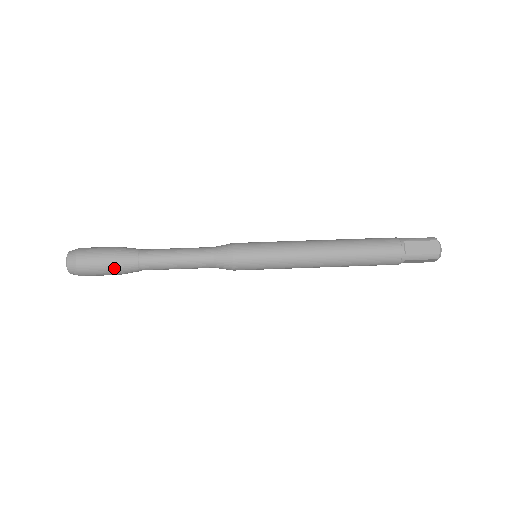
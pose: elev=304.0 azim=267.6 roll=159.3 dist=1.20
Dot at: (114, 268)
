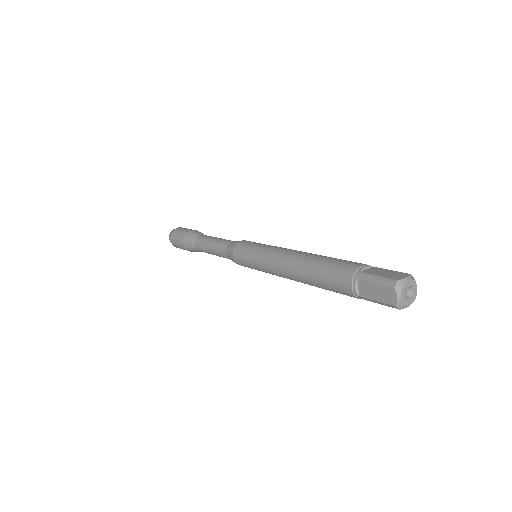
Dot at: (185, 235)
